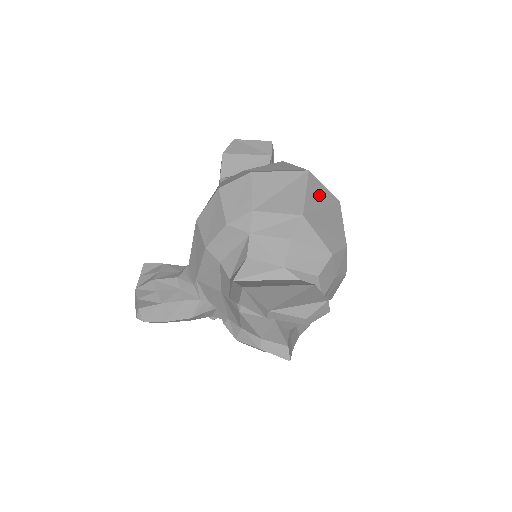
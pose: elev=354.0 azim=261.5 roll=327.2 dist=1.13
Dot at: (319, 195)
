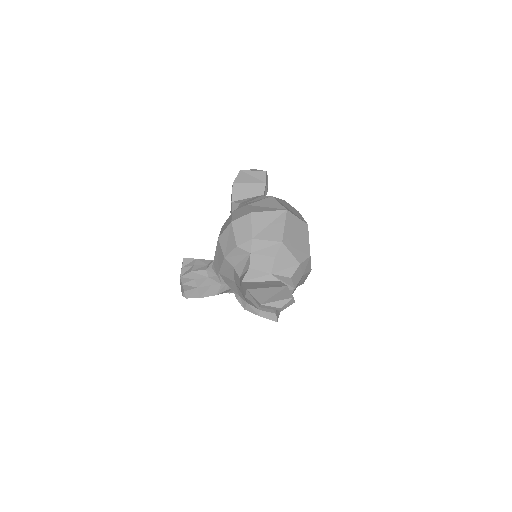
Dot at: (293, 225)
